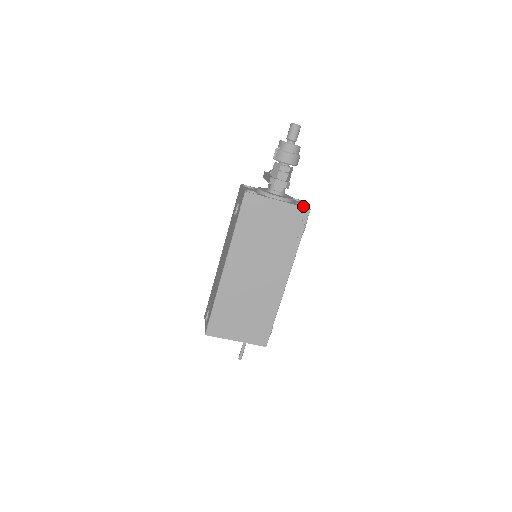
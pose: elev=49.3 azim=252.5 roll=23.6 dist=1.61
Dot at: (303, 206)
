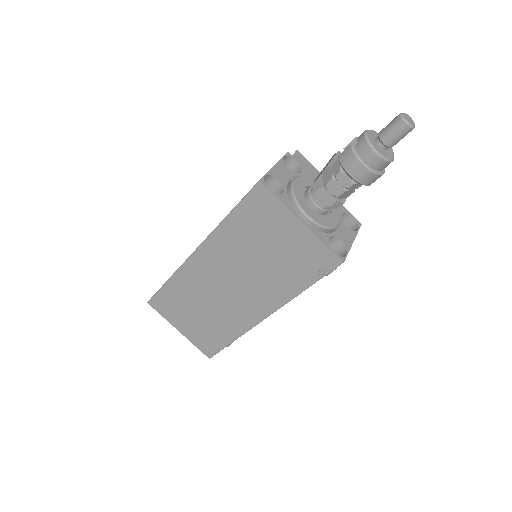
Dot at: (343, 246)
